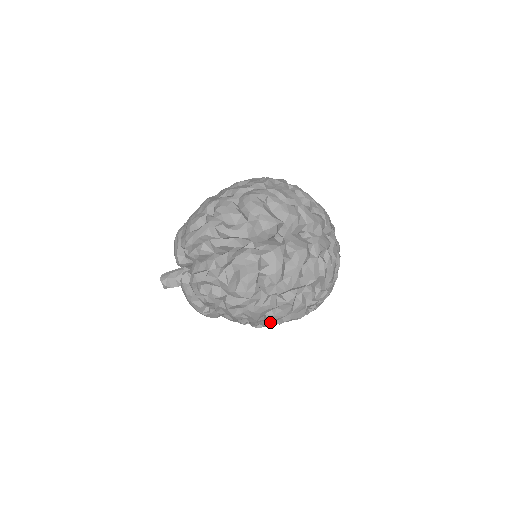
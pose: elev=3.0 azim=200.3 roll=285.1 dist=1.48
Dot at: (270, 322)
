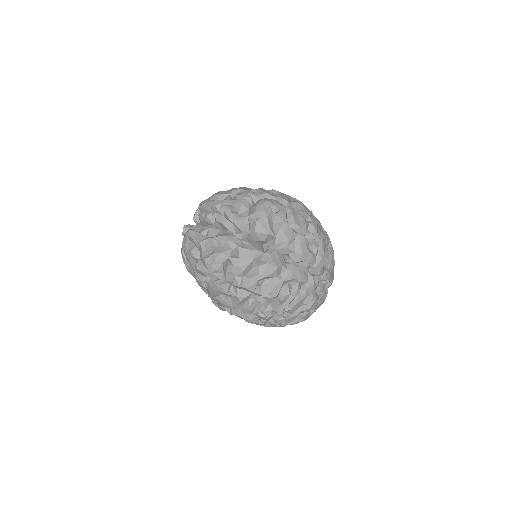
Dot at: (221, 305)
